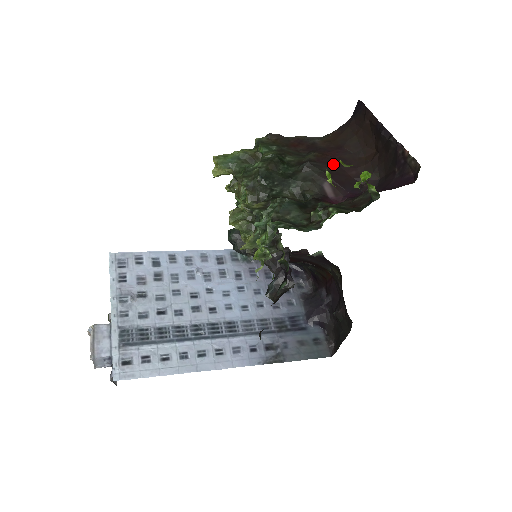
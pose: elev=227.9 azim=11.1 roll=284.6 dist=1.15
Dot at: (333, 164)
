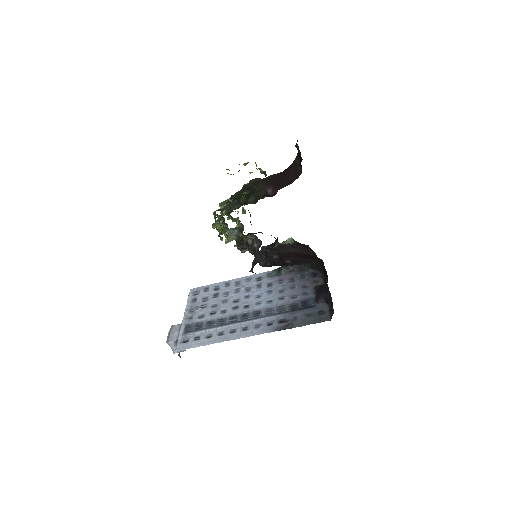
Dot at: (279, 178)
